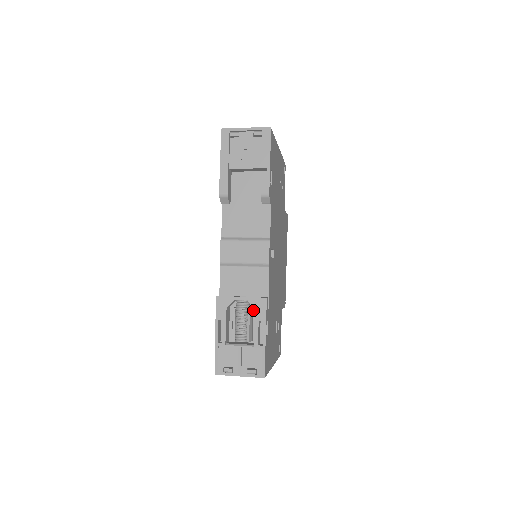
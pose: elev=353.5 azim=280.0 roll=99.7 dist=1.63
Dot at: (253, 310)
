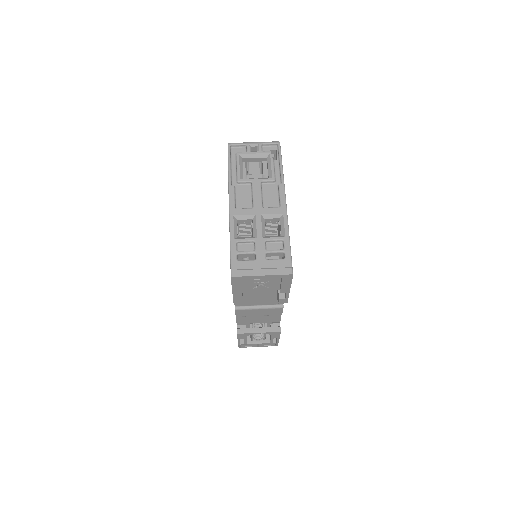
Dot at: (266, 325)
